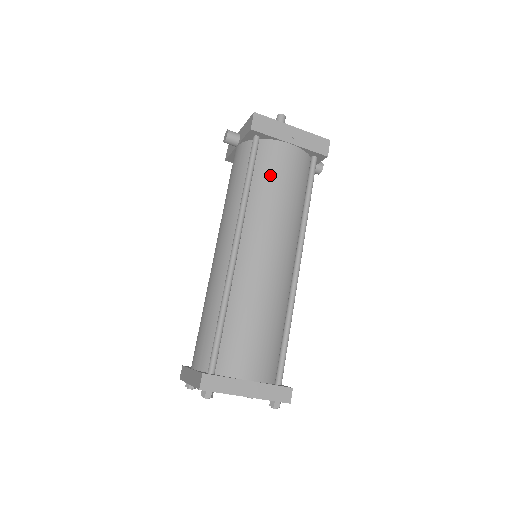
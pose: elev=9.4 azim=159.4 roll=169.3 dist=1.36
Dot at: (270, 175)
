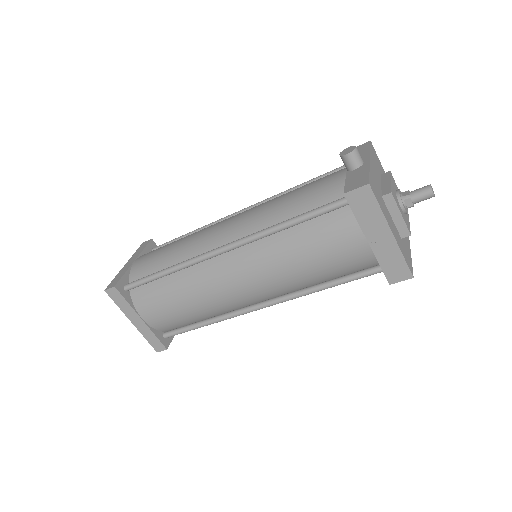
Dot at: (314, 241)
